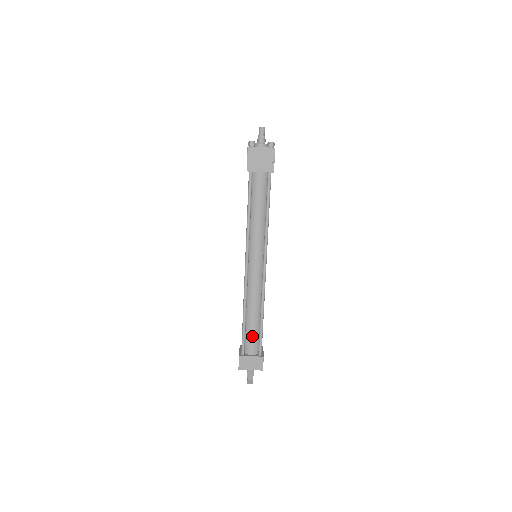
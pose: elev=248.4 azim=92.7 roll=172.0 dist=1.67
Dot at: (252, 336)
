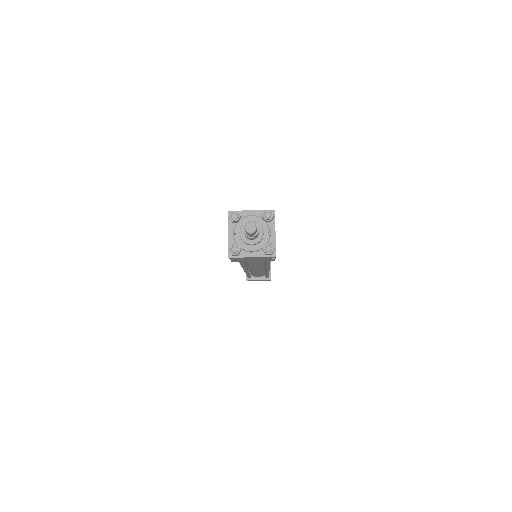
Dot at: occluded
